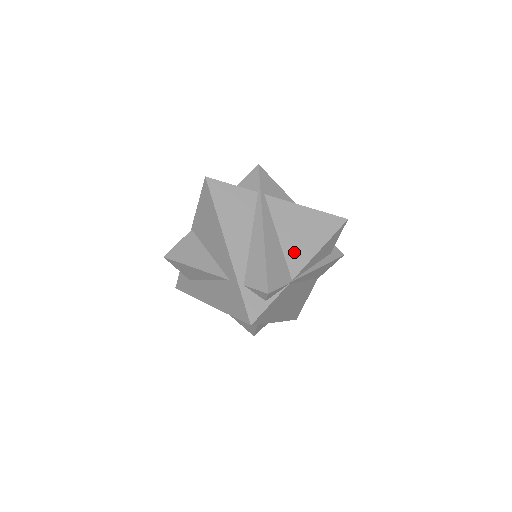
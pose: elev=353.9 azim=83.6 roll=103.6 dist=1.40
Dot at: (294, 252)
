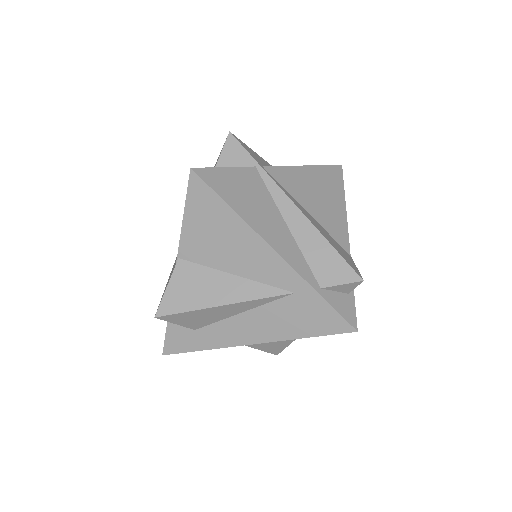
Dot at: (331, 223)
